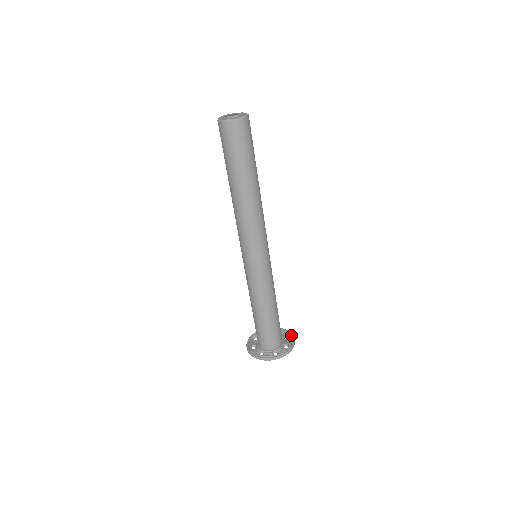
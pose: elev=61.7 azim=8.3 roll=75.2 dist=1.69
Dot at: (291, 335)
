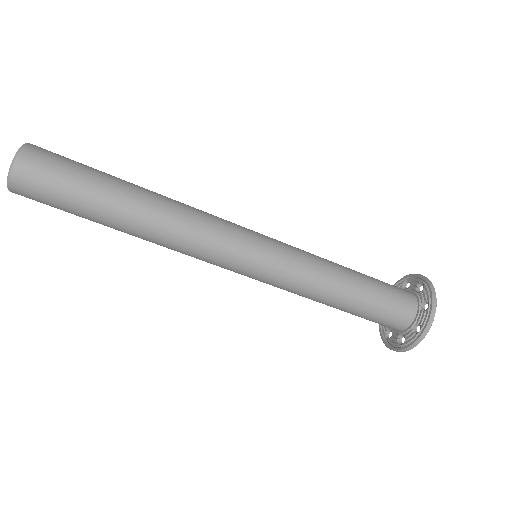
Dot at: (423, 280)
